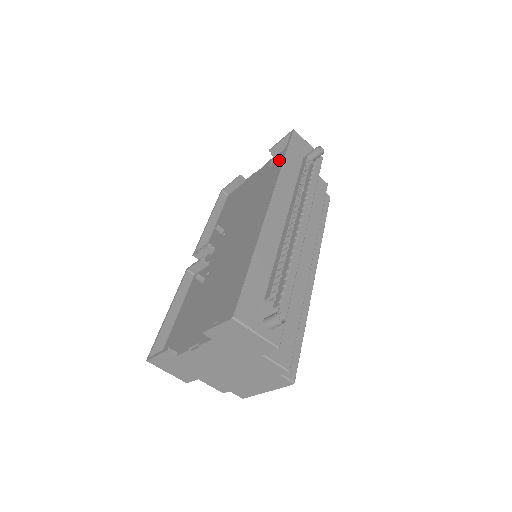
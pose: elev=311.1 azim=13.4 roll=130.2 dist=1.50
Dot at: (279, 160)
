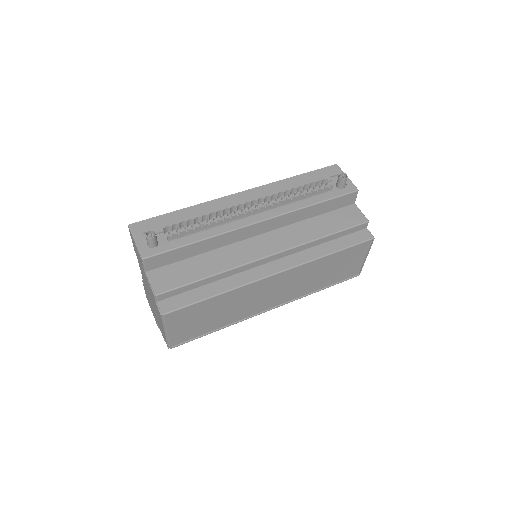
Dot at: occluded
